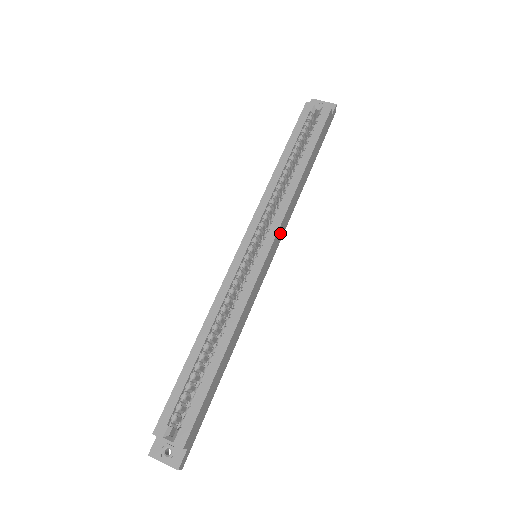
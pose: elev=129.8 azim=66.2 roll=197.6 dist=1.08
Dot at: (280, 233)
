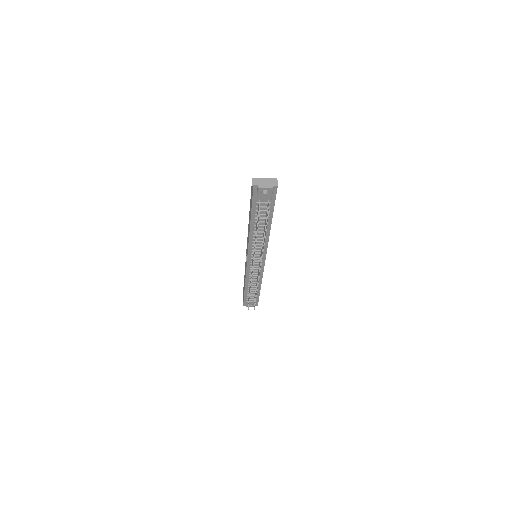
Dot at: occluded
